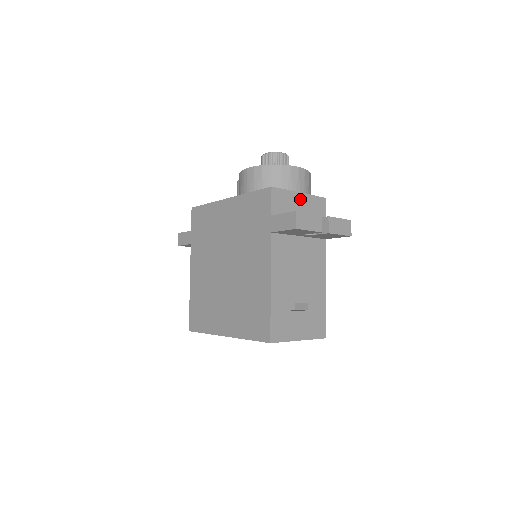
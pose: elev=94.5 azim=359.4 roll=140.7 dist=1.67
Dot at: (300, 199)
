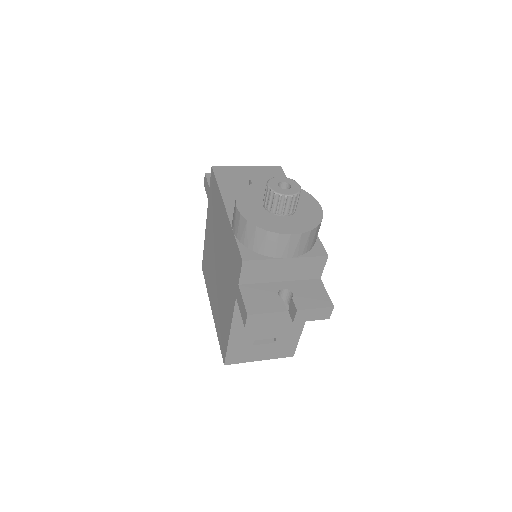
Dot at: (285, 264)
